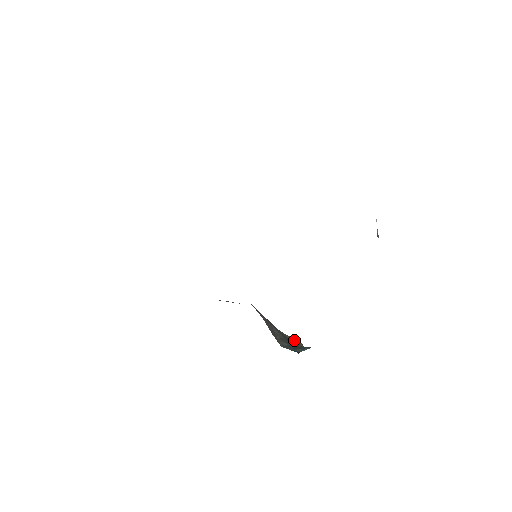
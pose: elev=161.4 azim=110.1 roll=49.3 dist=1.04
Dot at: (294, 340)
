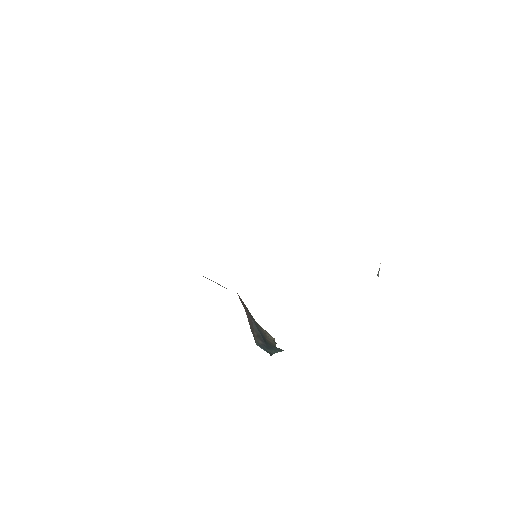
Dot at: (268, 334)
